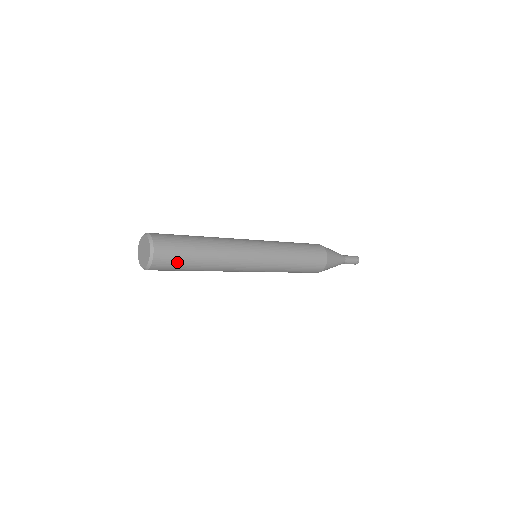
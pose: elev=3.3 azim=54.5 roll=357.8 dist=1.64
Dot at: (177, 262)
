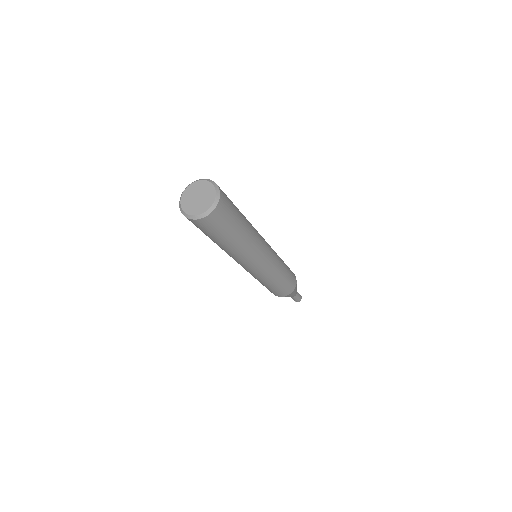
Dot at: (216, 231)
